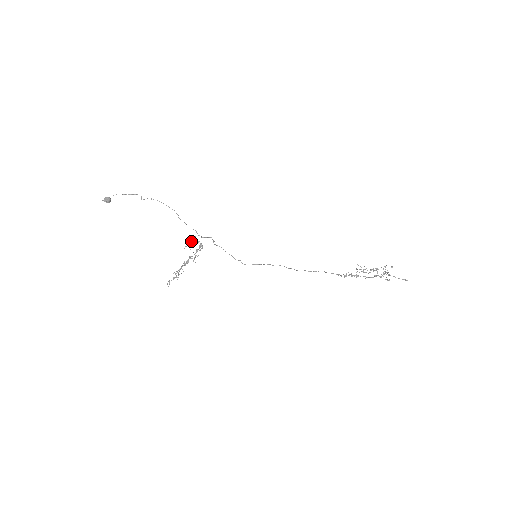
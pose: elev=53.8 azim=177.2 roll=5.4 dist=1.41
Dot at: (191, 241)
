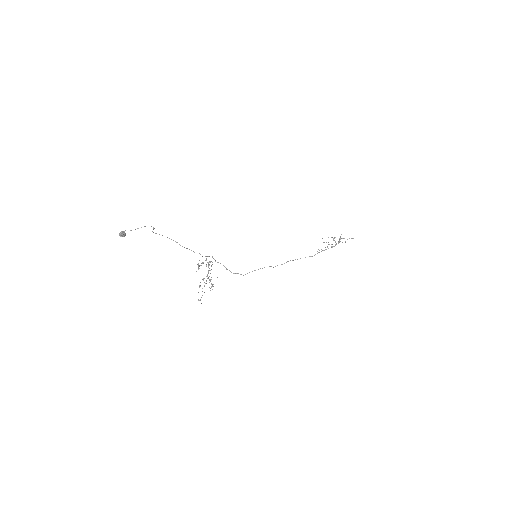
Dot at: (198, 263)
